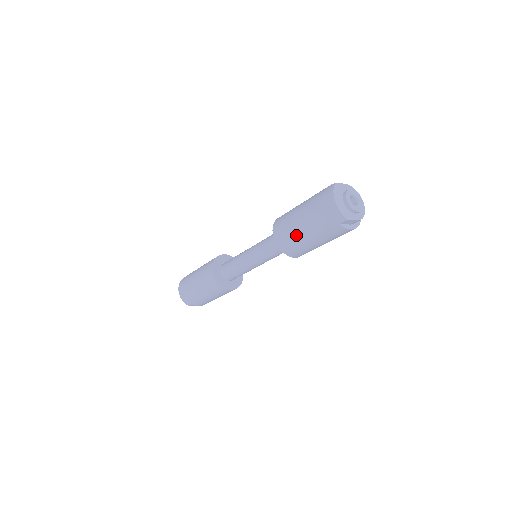
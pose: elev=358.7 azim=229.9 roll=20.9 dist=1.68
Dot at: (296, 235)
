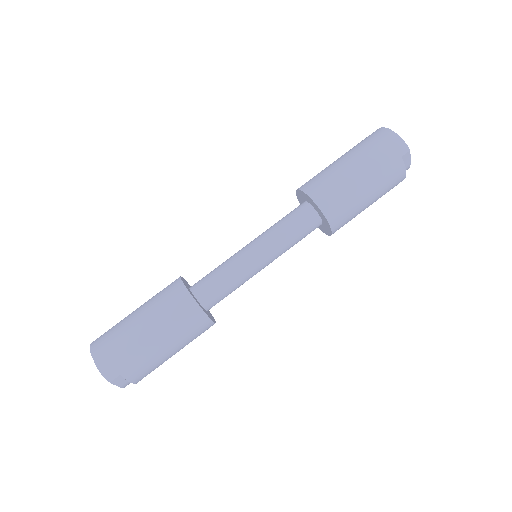
Dot at: (345, 182)
